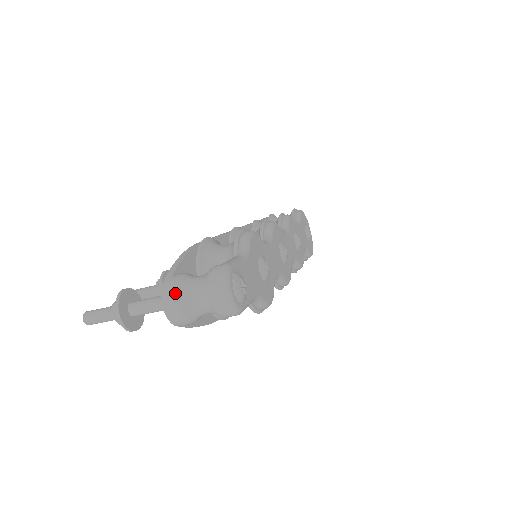
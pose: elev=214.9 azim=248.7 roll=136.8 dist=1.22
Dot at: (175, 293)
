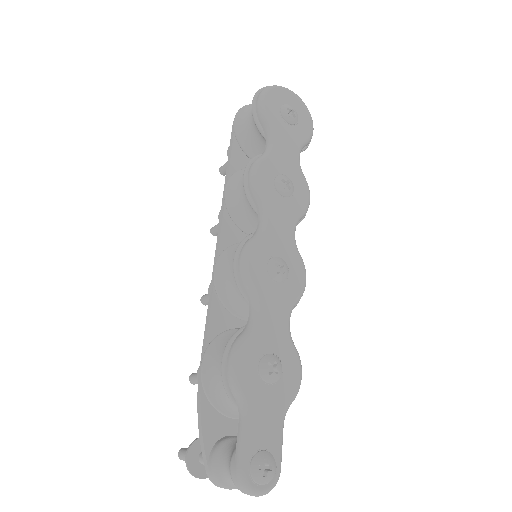
Dot at: (221, 487)
